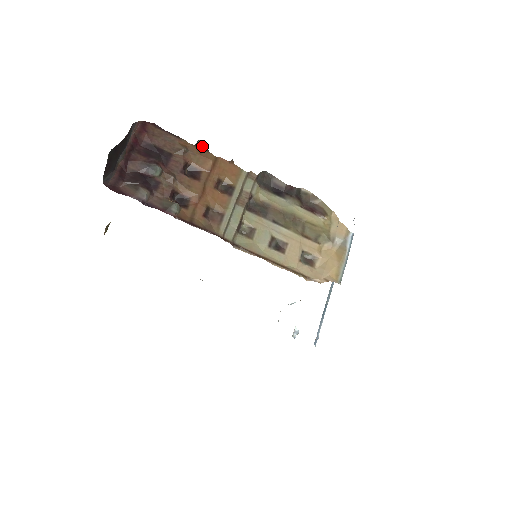
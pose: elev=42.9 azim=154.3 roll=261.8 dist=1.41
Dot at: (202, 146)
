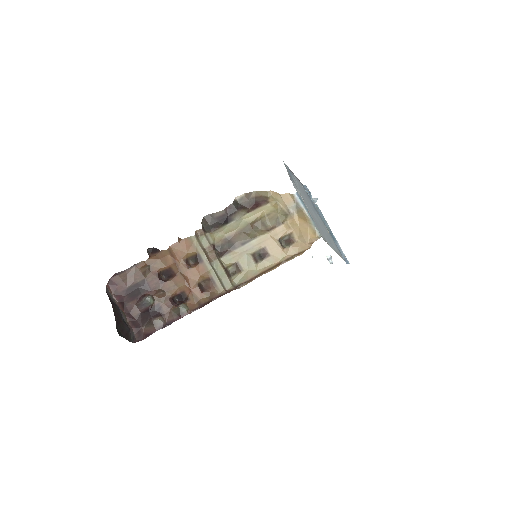
Dot at: (153, 251)
